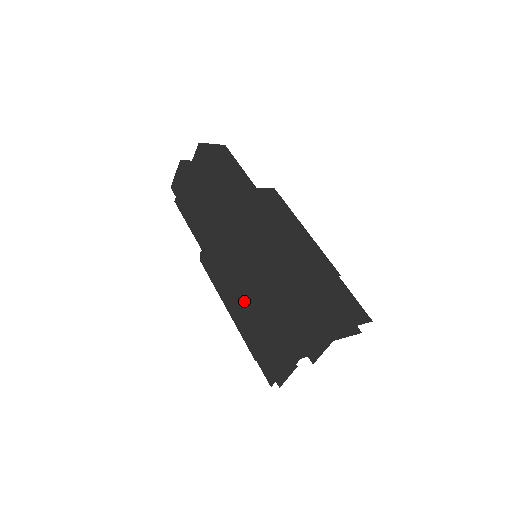
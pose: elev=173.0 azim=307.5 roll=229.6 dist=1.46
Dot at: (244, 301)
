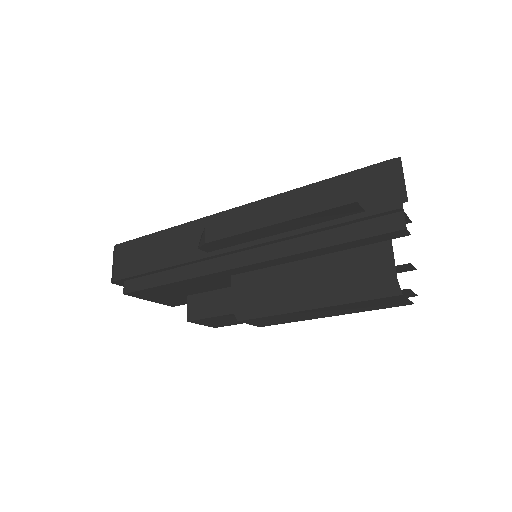
Dot at: occluded
